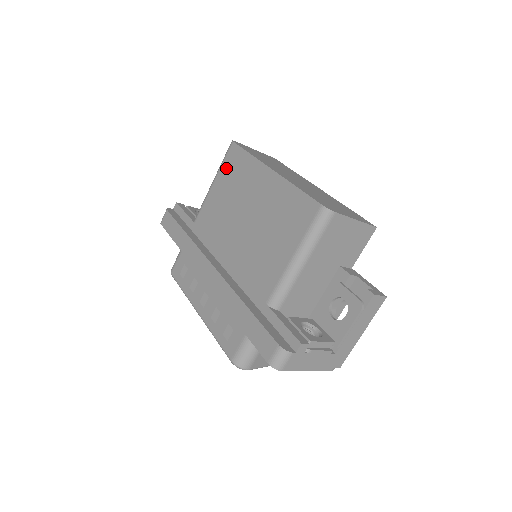
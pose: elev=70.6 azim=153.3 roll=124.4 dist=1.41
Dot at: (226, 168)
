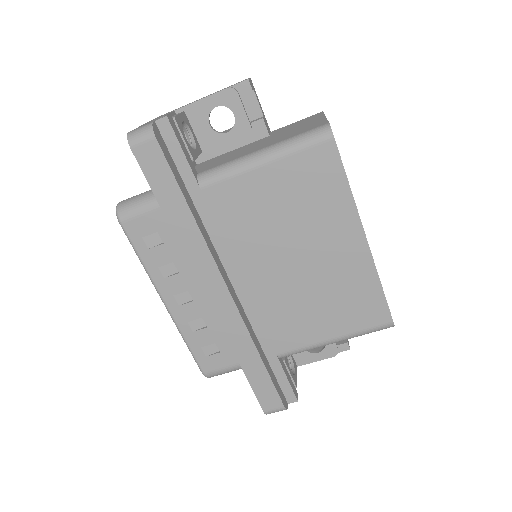
Dot at: (301, 166)
